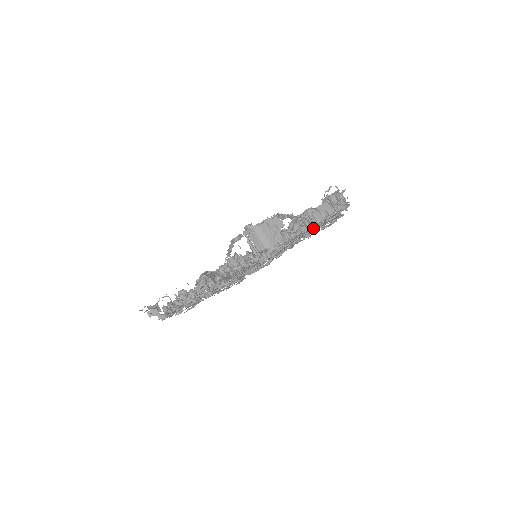
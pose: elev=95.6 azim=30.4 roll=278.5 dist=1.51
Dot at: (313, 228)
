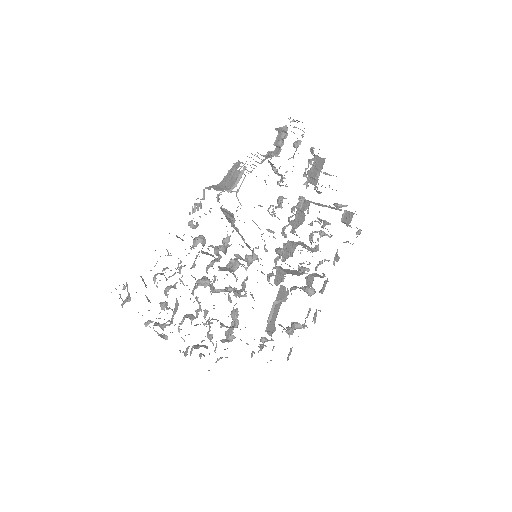
Dot at: (308, 206)
